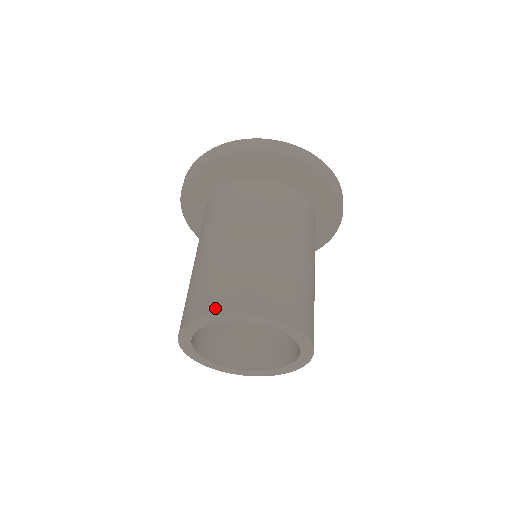
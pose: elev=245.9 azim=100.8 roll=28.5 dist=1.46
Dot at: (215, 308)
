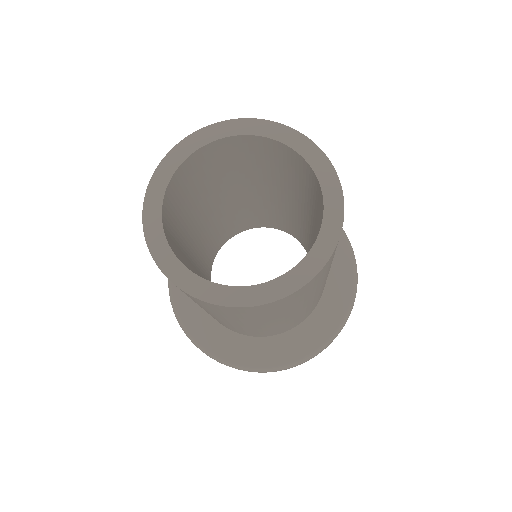
Dot at: occluded
